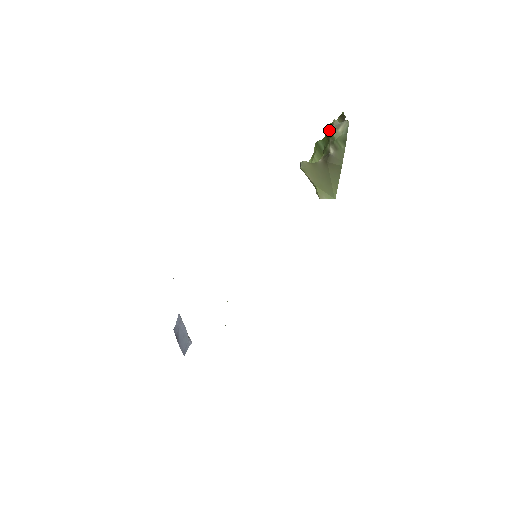
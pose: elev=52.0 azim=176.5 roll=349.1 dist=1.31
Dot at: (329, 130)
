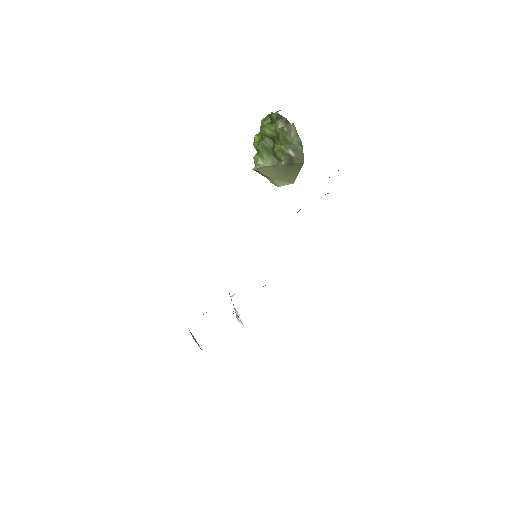
Dot at: (271, 131)
